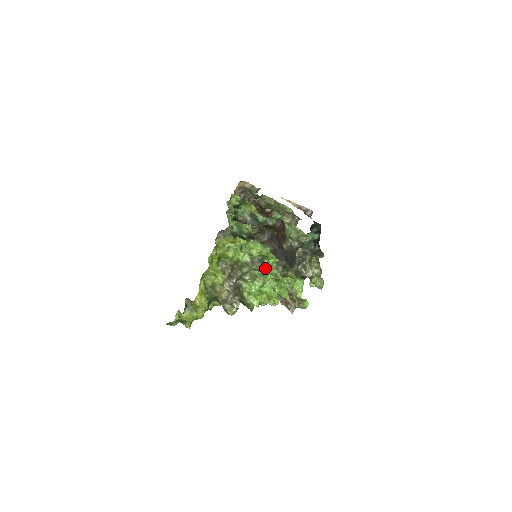
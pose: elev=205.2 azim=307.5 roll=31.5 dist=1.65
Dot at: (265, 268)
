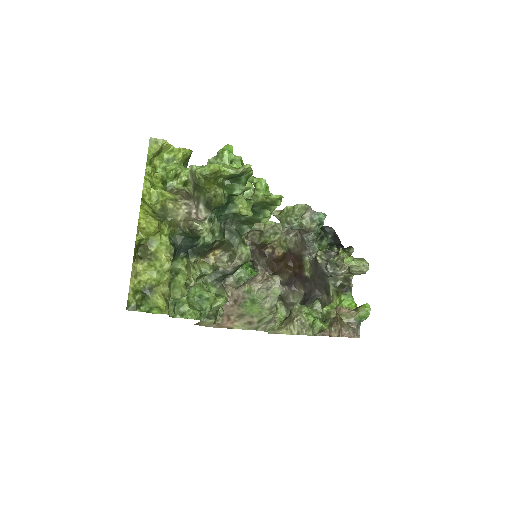
Dot at: occluded
